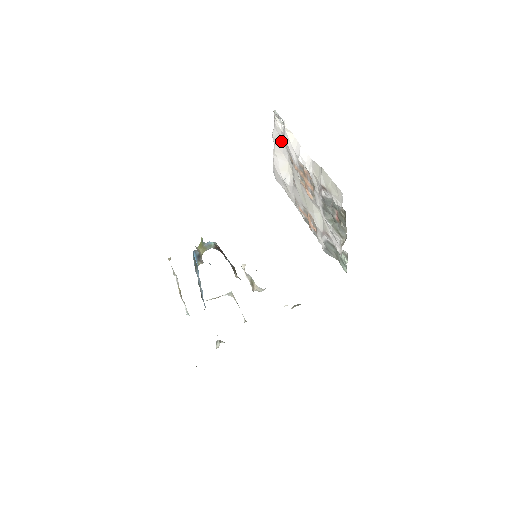
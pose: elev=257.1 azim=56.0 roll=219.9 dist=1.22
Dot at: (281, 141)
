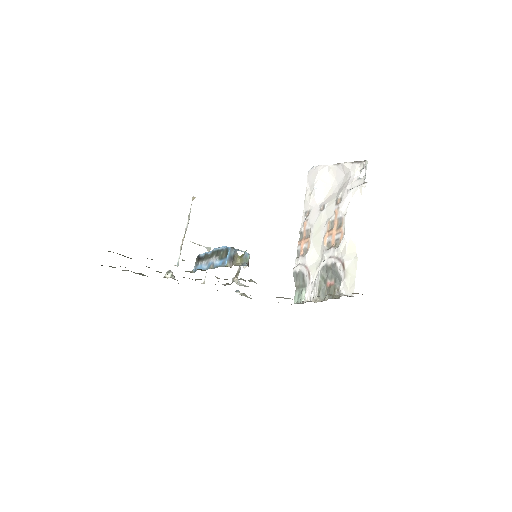
Dot at: (345, 173)
